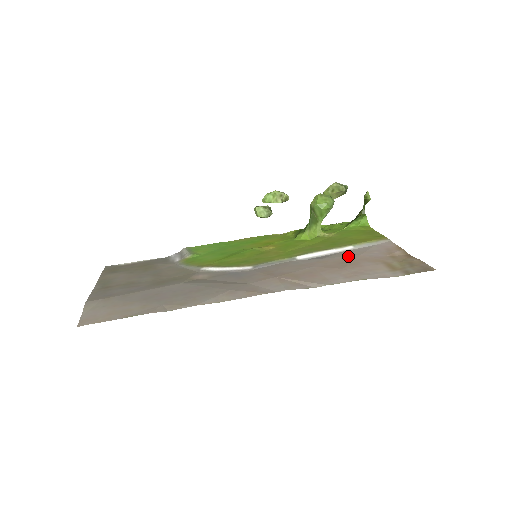
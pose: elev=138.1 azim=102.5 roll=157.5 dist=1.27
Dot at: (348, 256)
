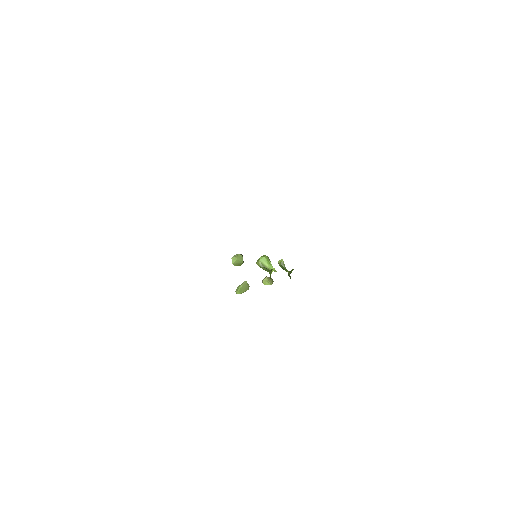
Dot at: occluded
